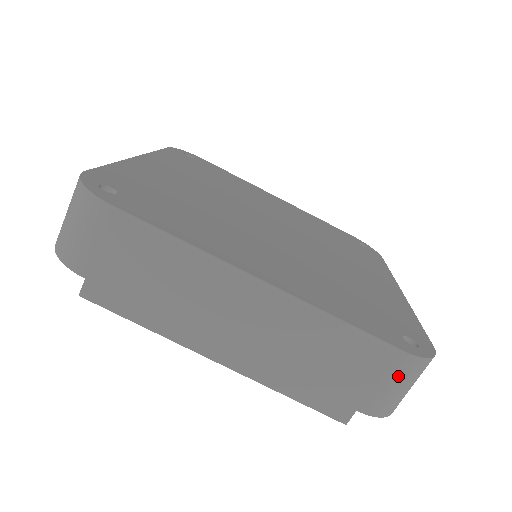
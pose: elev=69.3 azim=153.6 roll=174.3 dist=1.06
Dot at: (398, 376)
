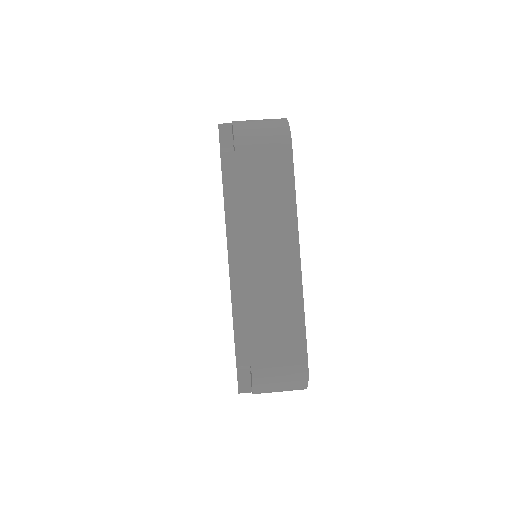
Dot at: (290, 373)
